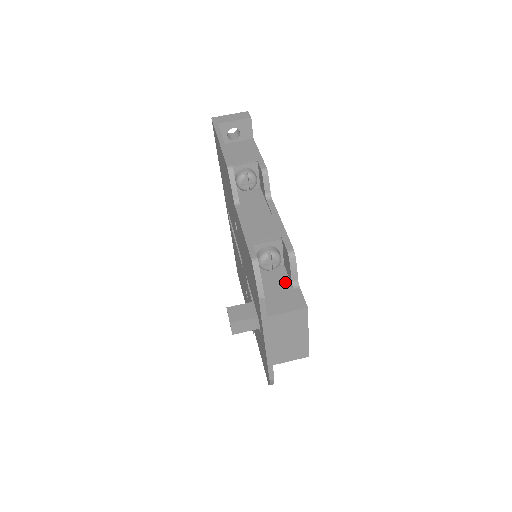
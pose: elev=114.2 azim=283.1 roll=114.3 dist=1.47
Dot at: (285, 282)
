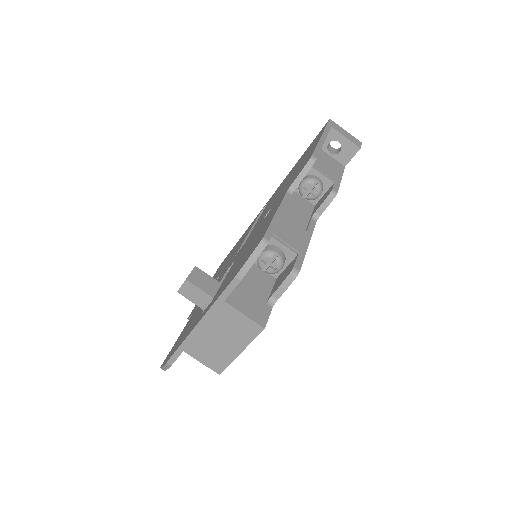
Dot at: (265, 291)
